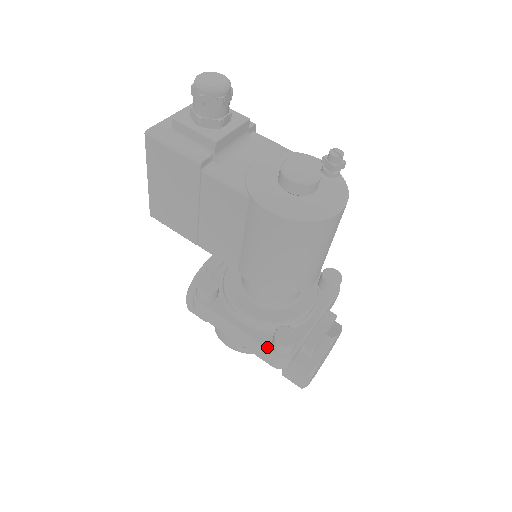
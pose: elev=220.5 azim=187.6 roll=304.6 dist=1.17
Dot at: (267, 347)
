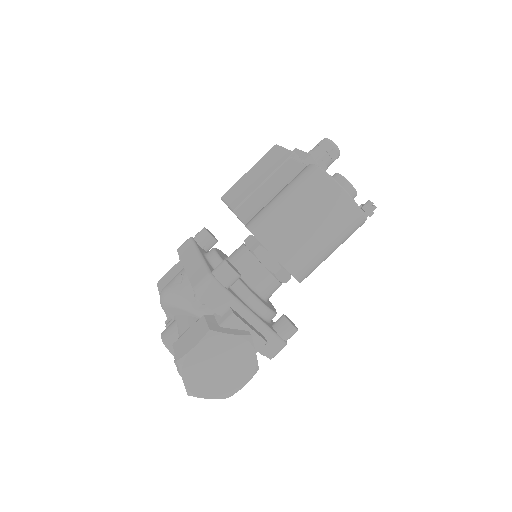
Dot at: (209, 268)
